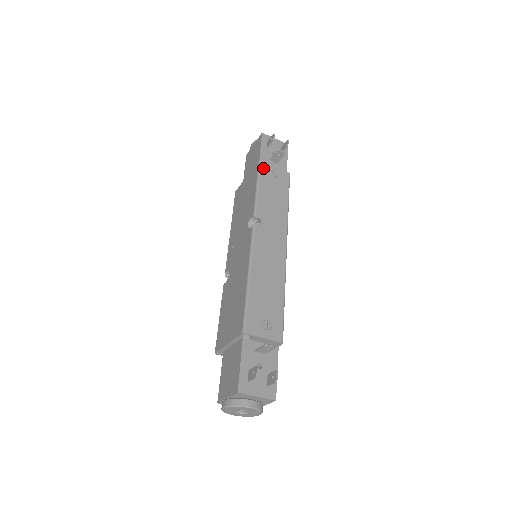
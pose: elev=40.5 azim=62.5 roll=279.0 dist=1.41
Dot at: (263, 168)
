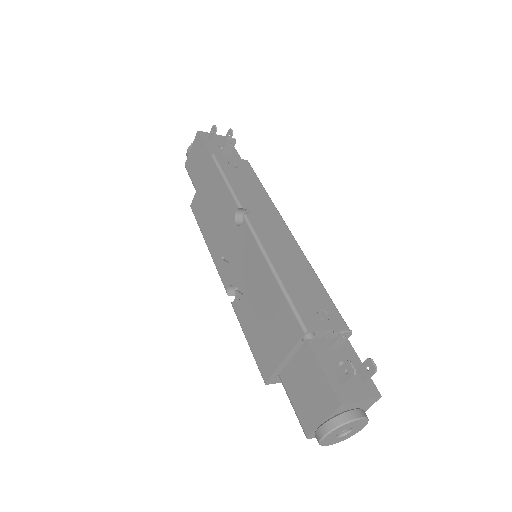
Dot at: (220, 161)
